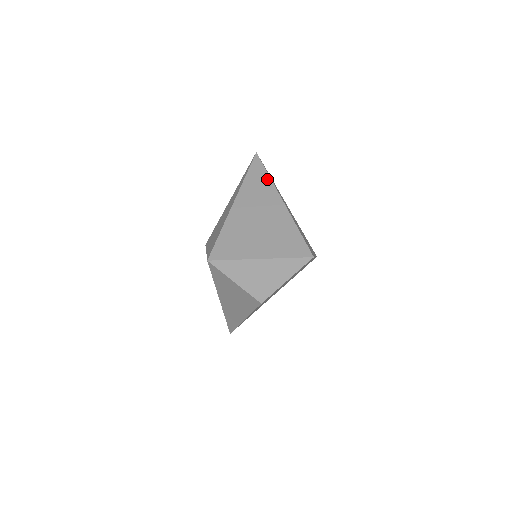
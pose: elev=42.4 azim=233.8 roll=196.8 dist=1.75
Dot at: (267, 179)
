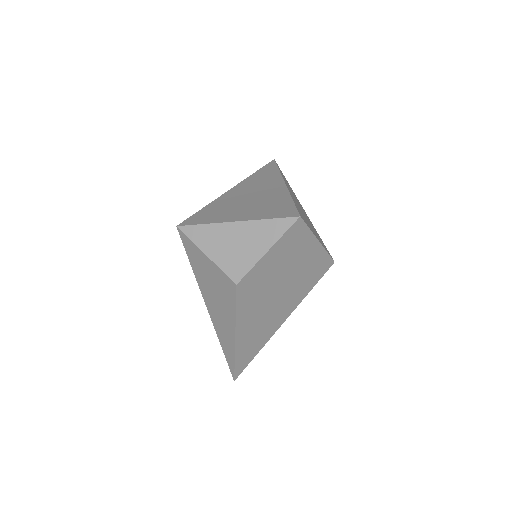
Dot at: (276, 172)
